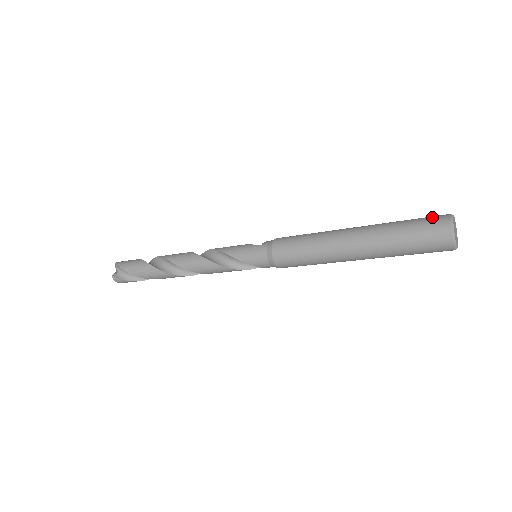
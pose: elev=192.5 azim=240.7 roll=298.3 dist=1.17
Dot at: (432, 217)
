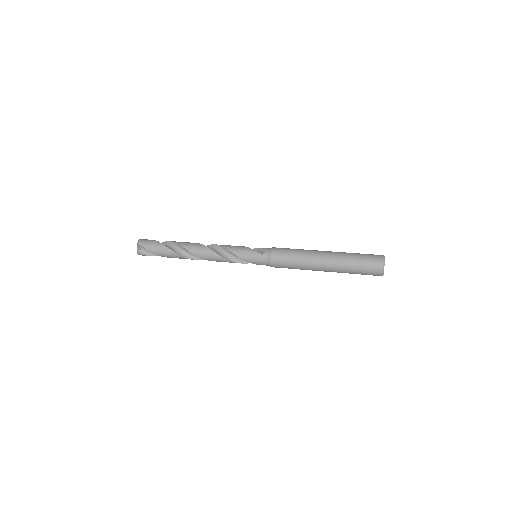
Dot at: (373, 258)
